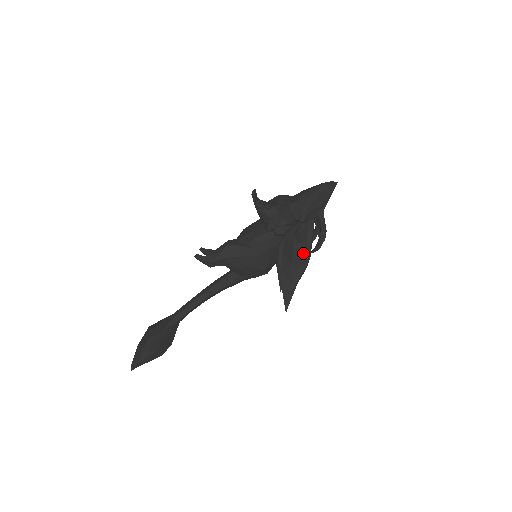
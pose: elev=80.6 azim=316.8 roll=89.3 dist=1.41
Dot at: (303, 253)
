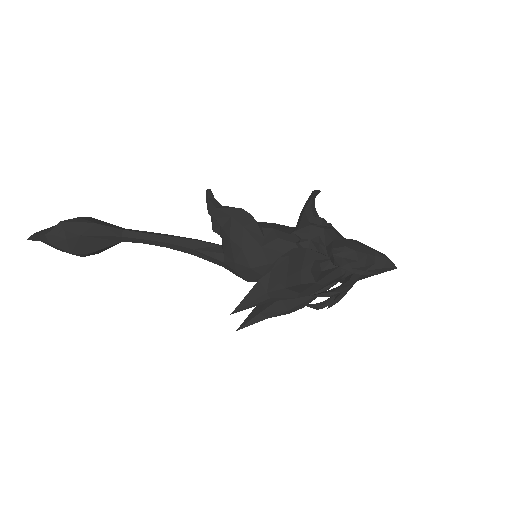
Dot at: (306, 284)
